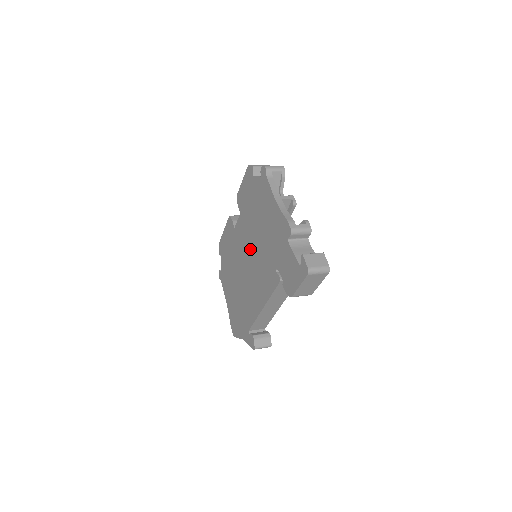
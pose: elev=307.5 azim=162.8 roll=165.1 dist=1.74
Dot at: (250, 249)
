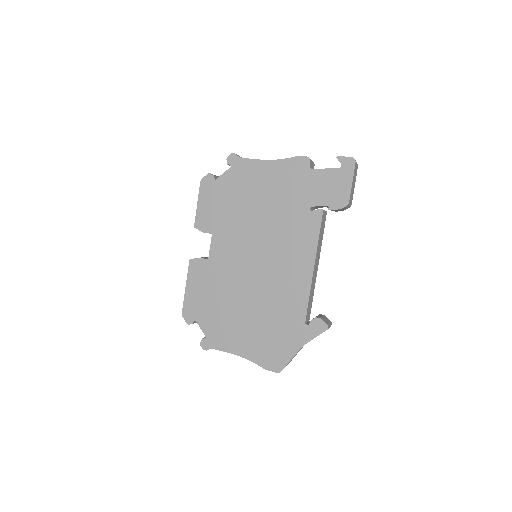
Dot at: (253, 243)
